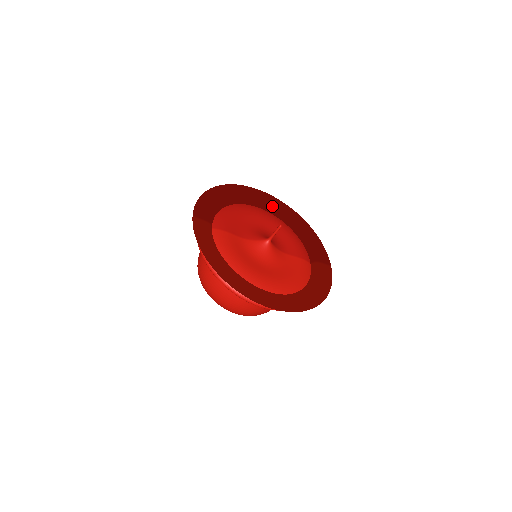
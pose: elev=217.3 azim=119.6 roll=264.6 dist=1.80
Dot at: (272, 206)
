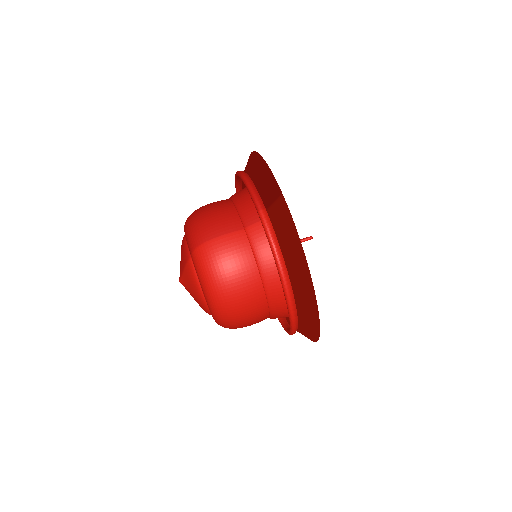
Dot at: occluded
